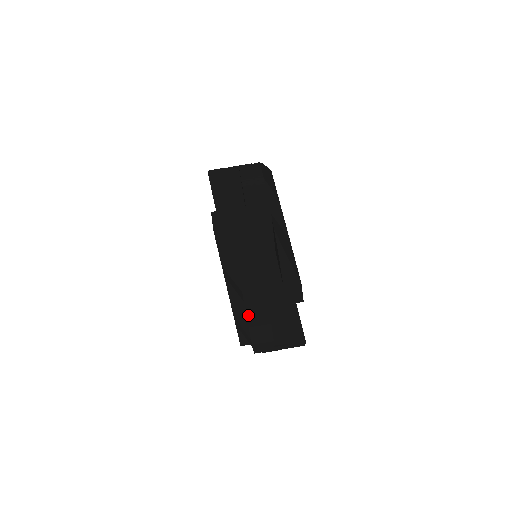
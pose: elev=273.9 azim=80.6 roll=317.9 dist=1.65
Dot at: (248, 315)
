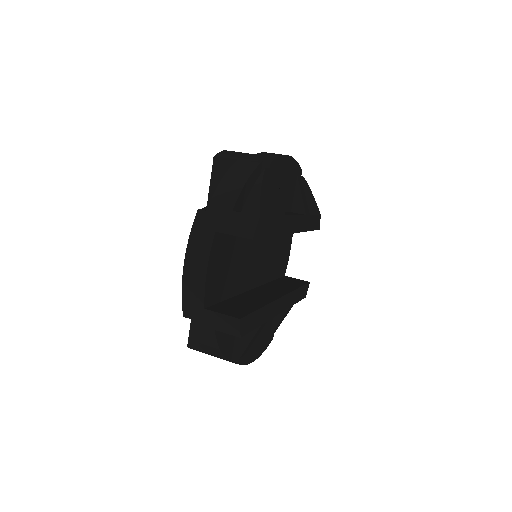
Dot at: (192, 232)
